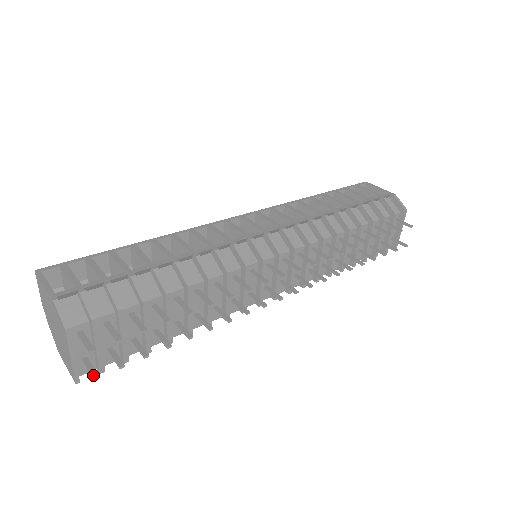
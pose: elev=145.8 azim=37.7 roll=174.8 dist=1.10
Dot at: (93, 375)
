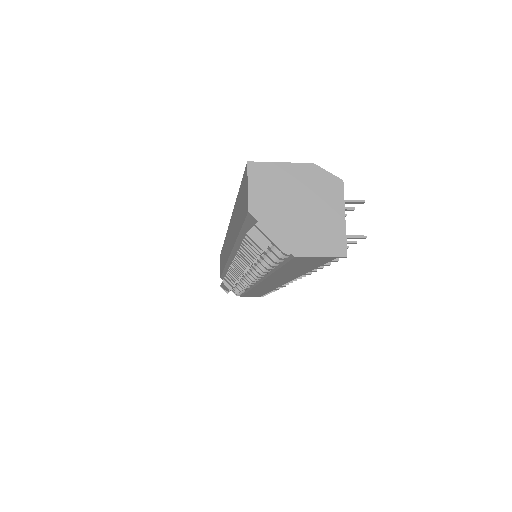
Dot at: (362, 235)
